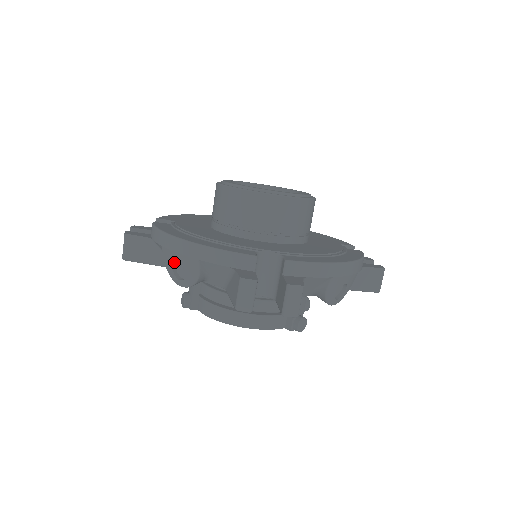
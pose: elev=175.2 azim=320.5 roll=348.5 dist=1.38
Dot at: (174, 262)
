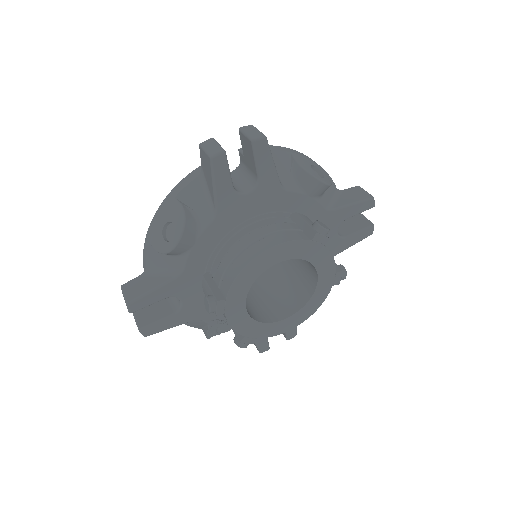
Dot at: (162, 232)
